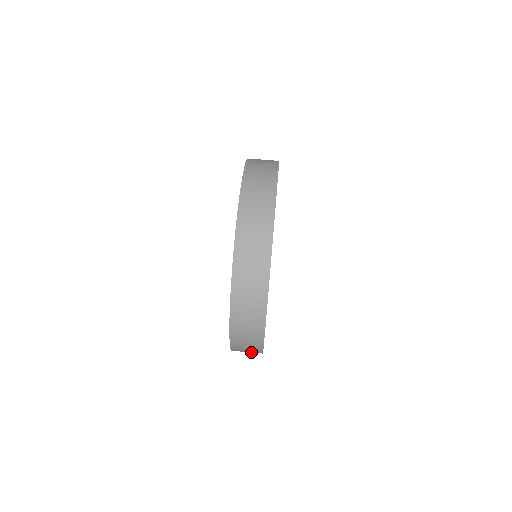
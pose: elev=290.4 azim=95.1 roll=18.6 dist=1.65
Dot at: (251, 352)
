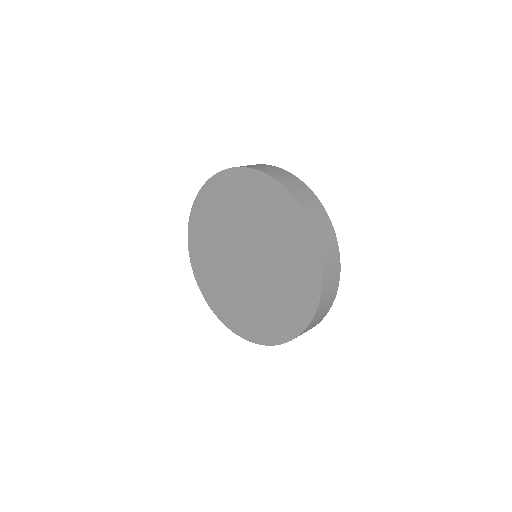
Dot at: (332, 253)
